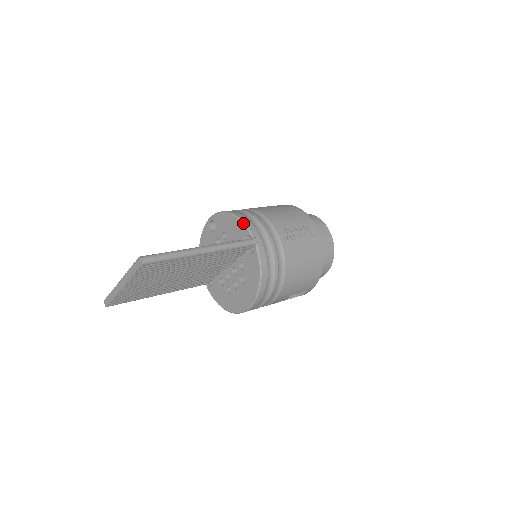
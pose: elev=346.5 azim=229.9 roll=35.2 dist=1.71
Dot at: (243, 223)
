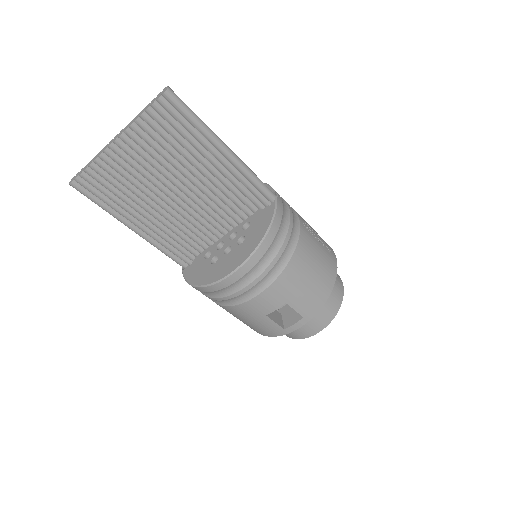
Dot at: (267, 184)
